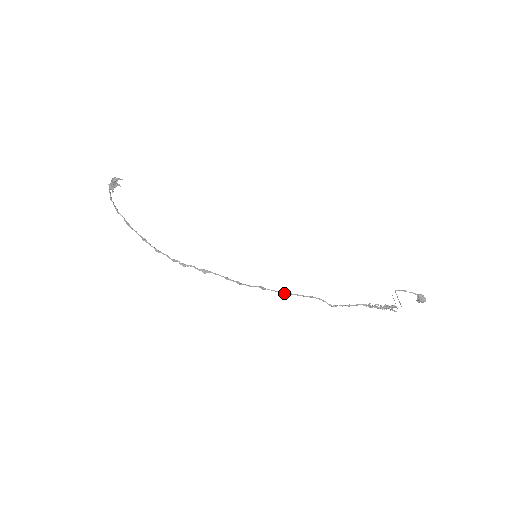
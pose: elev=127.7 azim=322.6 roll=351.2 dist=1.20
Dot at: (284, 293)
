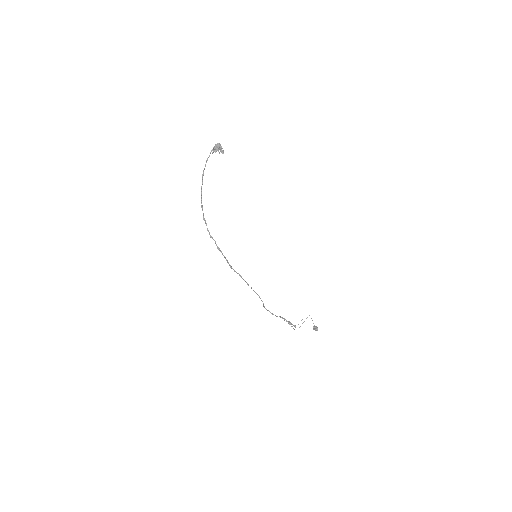
Dot at: occluded
